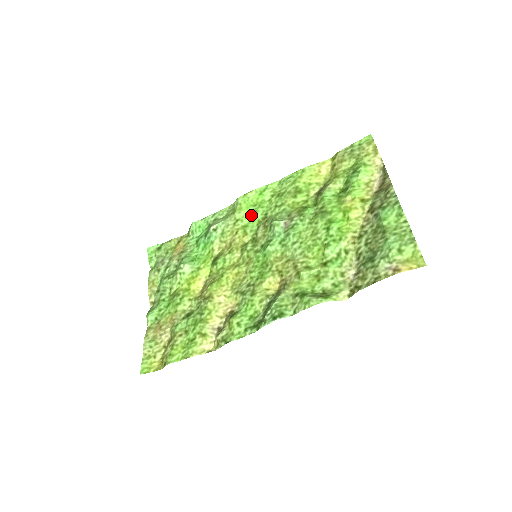
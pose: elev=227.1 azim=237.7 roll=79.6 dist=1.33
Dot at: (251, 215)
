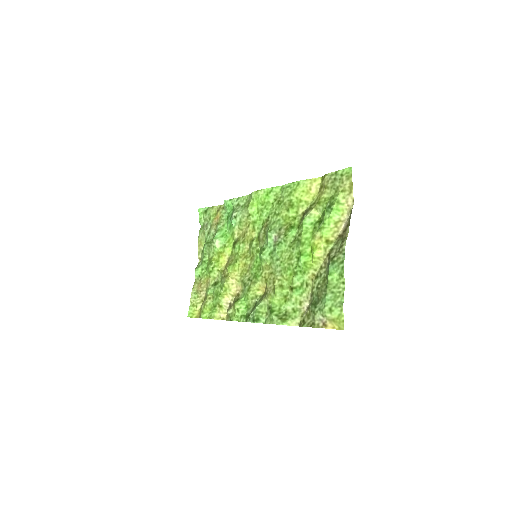
Dot at: (259, 213)
